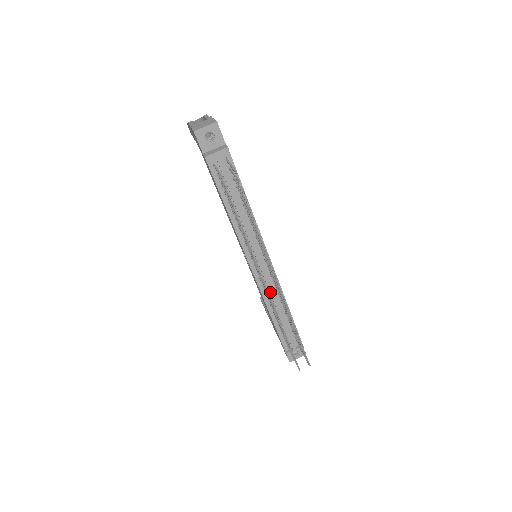
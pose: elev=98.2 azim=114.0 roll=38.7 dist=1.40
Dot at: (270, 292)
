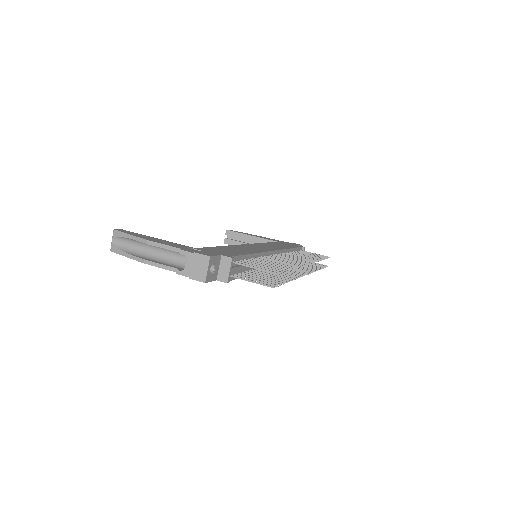
Dot at: occluded
